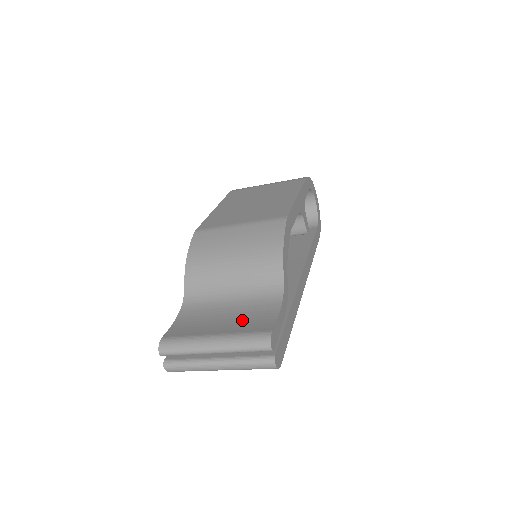
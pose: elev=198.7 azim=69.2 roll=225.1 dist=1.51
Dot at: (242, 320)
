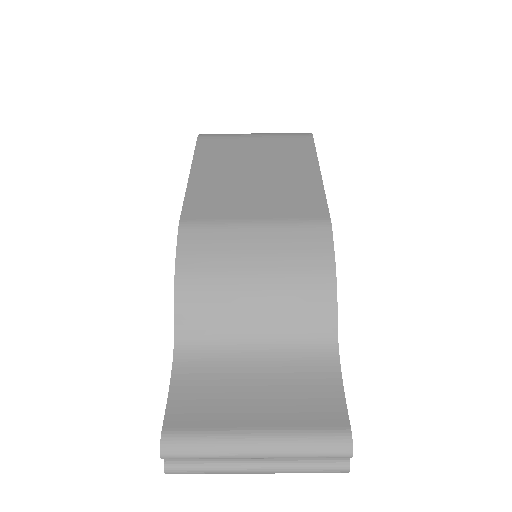
Dot at: (289, 397)
